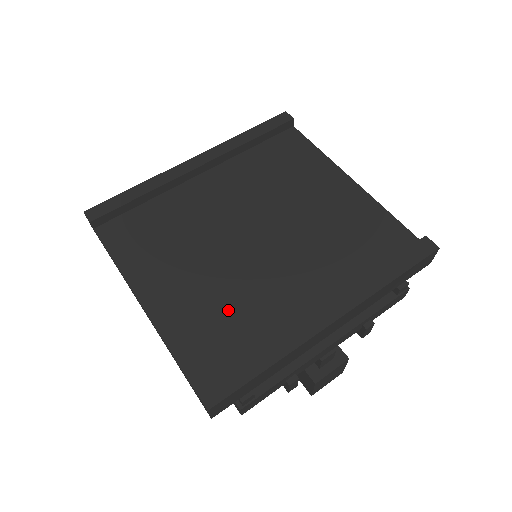
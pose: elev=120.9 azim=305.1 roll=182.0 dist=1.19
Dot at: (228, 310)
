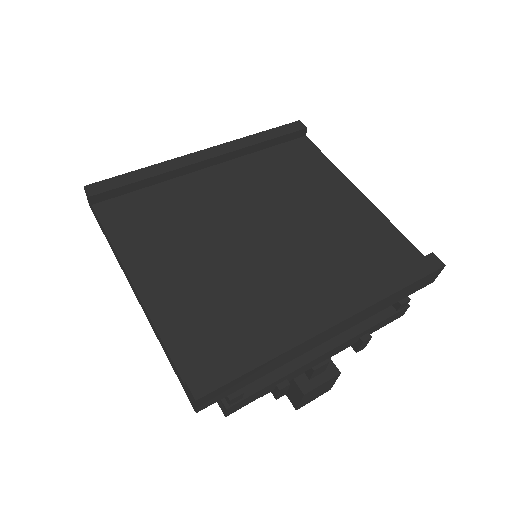
Dot at: (225, 302)
